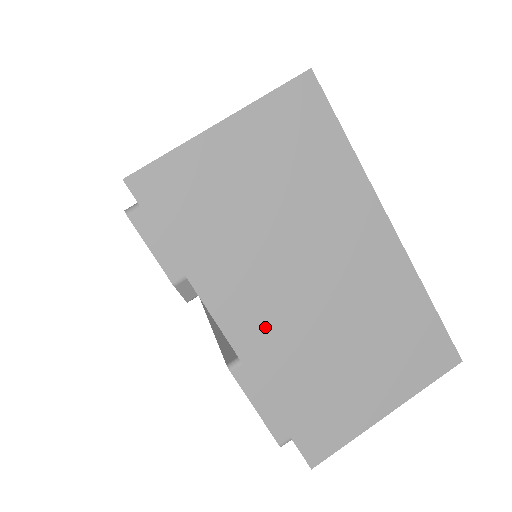
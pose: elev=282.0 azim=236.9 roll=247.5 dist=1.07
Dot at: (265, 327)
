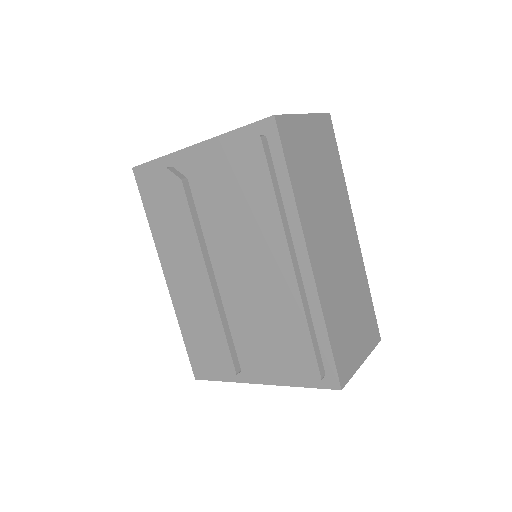
Dot at: occluded
